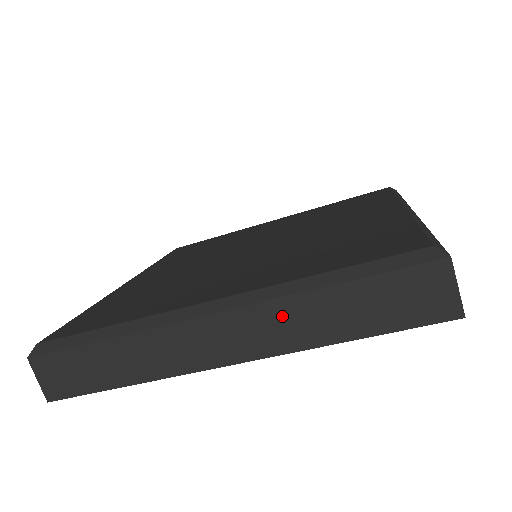
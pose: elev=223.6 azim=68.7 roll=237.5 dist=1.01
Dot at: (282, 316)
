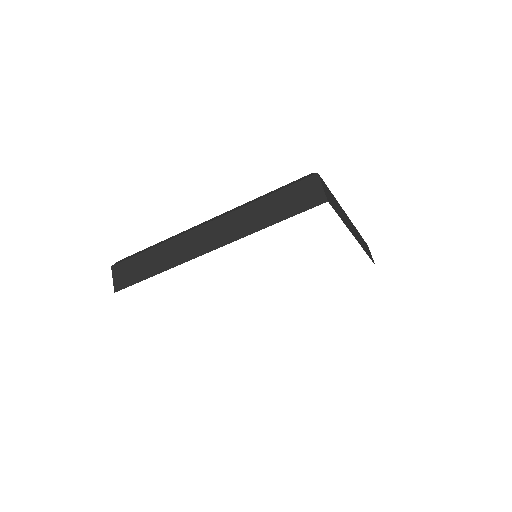
Dot at: (240, 218)
